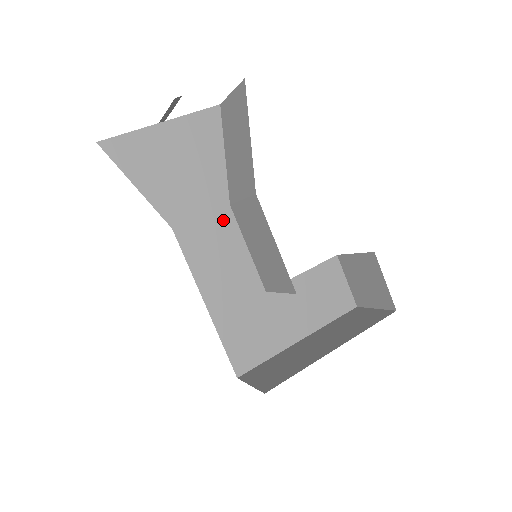
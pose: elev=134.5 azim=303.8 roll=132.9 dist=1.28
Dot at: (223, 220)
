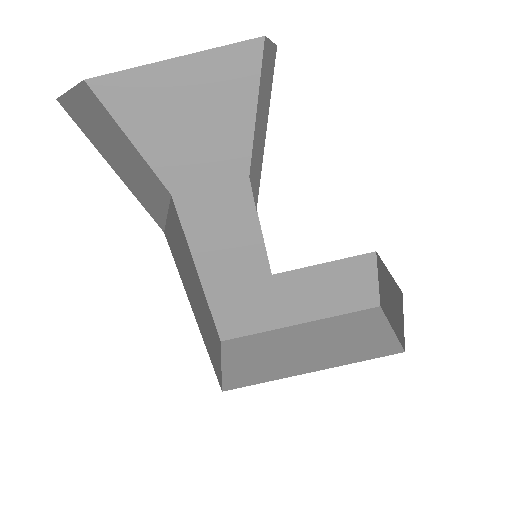
Dot at: (237, 193)
